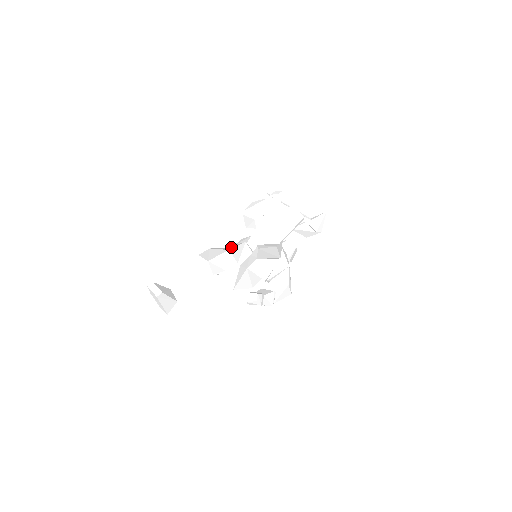
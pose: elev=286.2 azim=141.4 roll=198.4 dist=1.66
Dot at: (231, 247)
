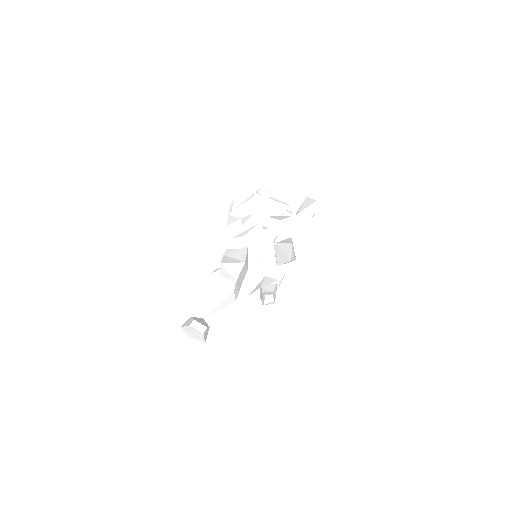
Dot at: (238, 256)
